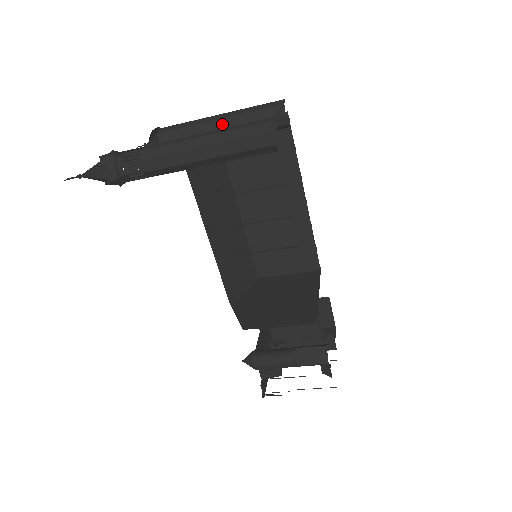
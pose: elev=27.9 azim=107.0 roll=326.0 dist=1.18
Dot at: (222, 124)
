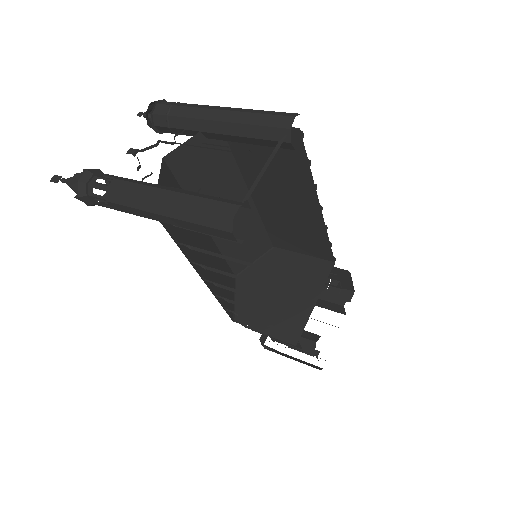
Dot at: (219, 128)
